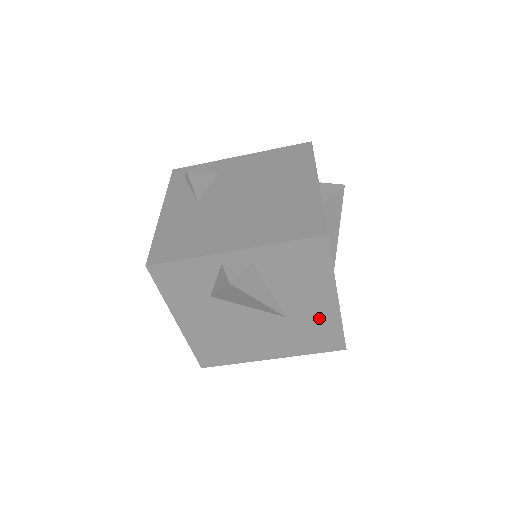
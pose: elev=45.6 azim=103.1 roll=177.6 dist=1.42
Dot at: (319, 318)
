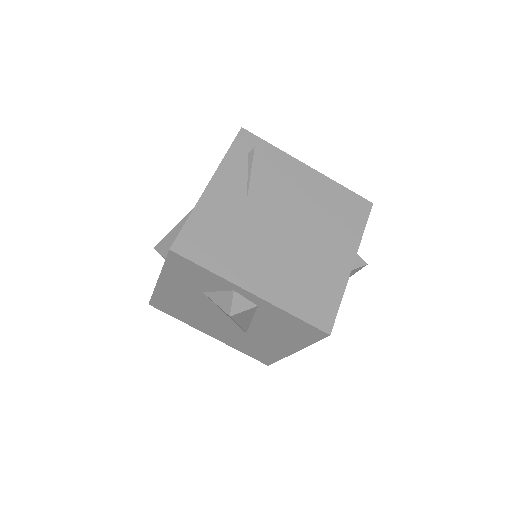
Dot at: (269, 348)
